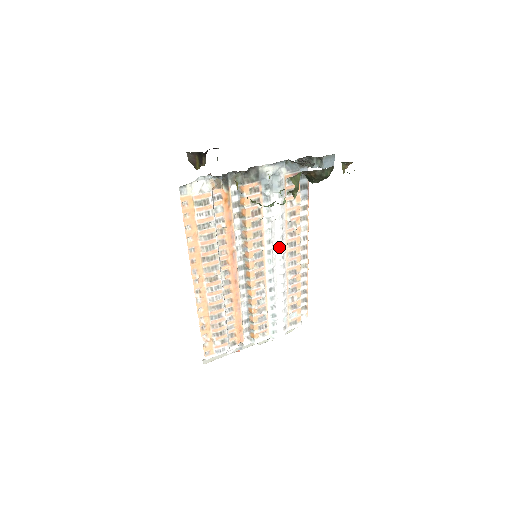
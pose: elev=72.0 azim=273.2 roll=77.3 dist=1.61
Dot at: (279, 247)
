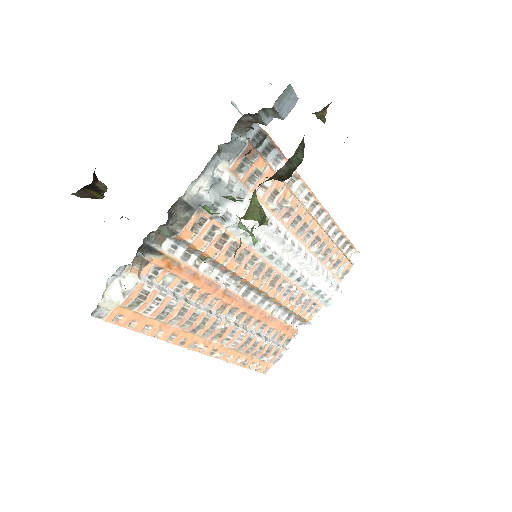
Dot at: (280, 241)
